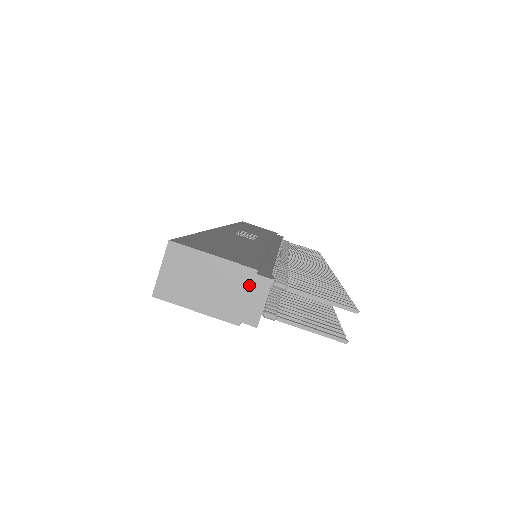
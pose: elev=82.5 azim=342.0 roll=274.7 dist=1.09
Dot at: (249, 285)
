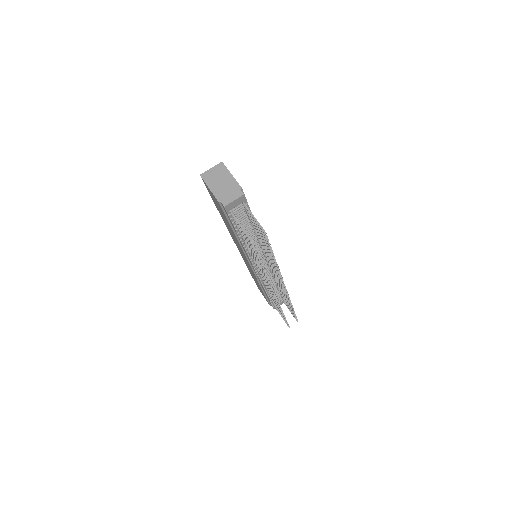
Dot at: (235, 191)
